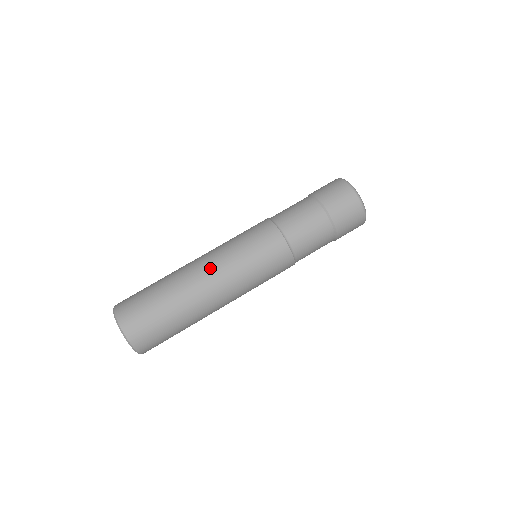
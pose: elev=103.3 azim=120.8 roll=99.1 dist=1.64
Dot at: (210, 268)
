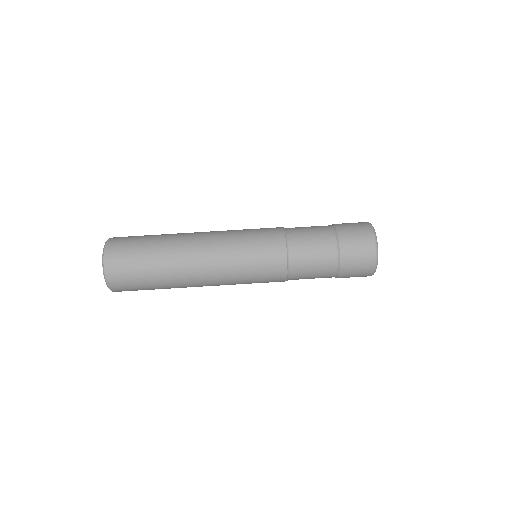
Dot at: (207, 239)
